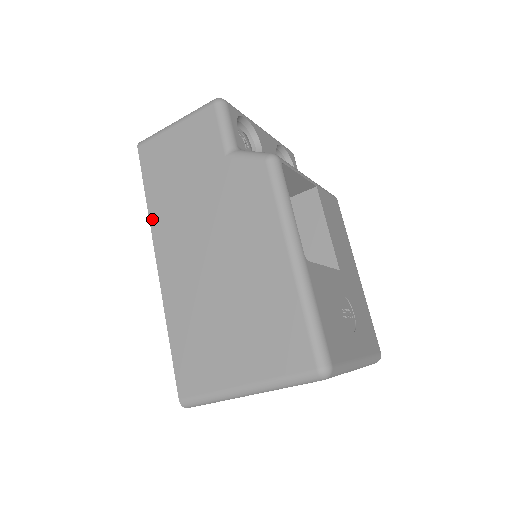
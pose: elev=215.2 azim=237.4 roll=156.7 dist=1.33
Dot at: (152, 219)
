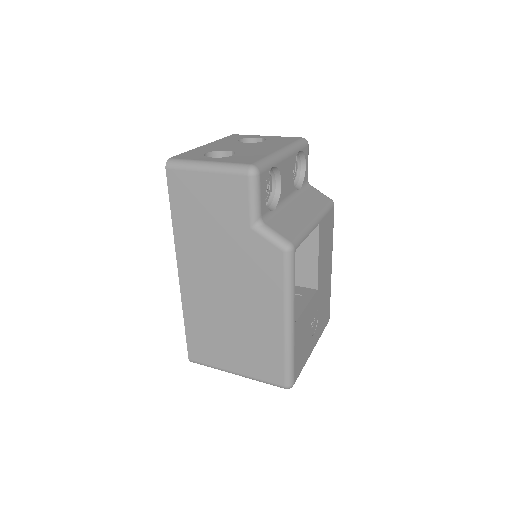
Dot at: (176, 239)
